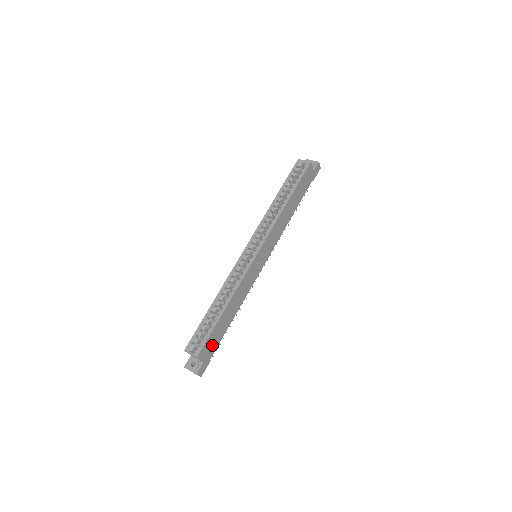
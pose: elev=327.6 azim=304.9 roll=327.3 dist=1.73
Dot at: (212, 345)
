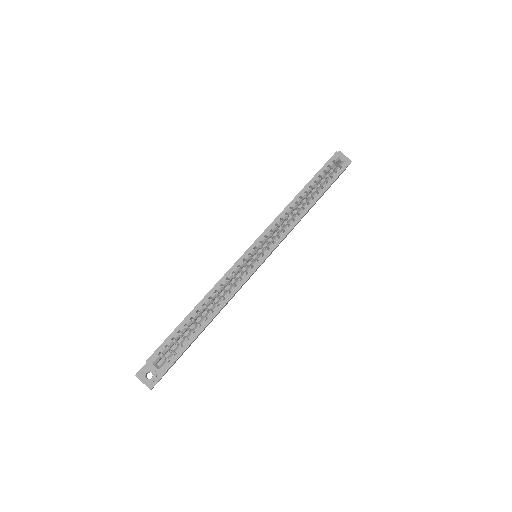
Dot at: (179, 357)
